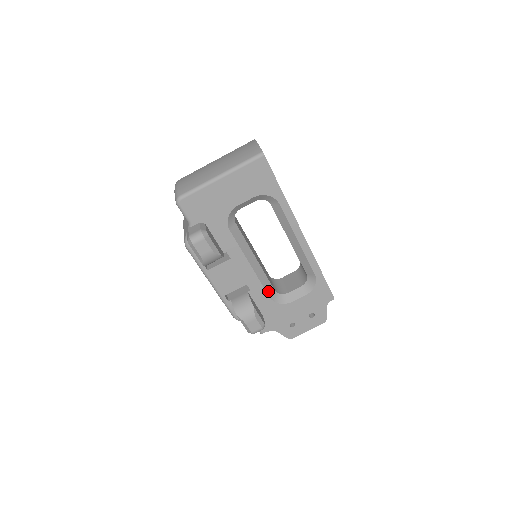
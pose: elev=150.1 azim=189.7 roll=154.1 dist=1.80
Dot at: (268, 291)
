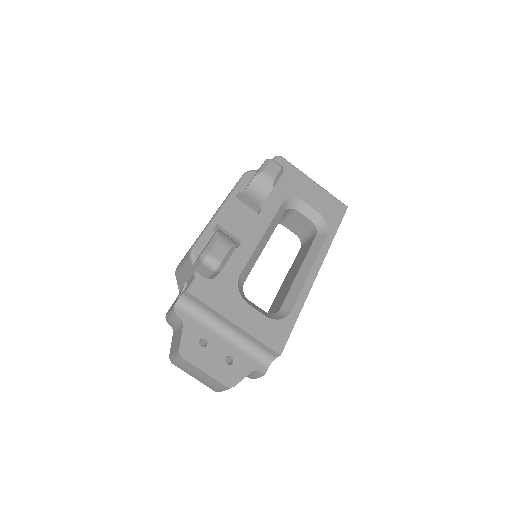
Dot at: (245, 270)
